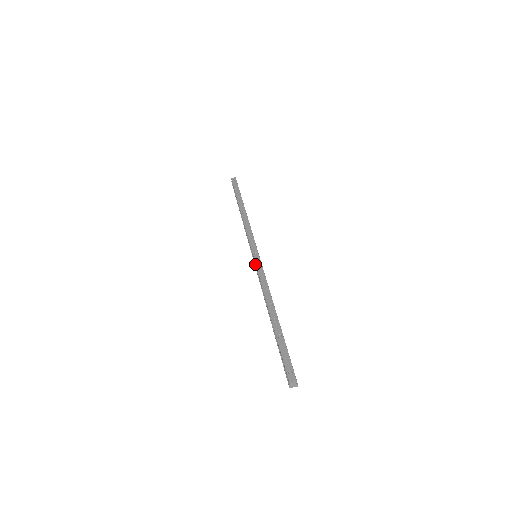
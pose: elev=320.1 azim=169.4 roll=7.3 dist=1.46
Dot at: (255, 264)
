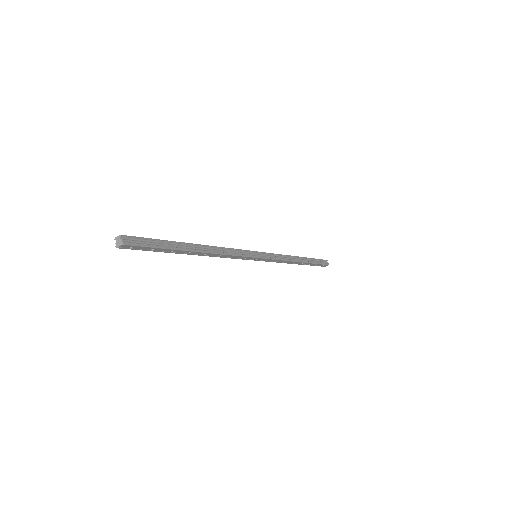
Dot at: occluded
